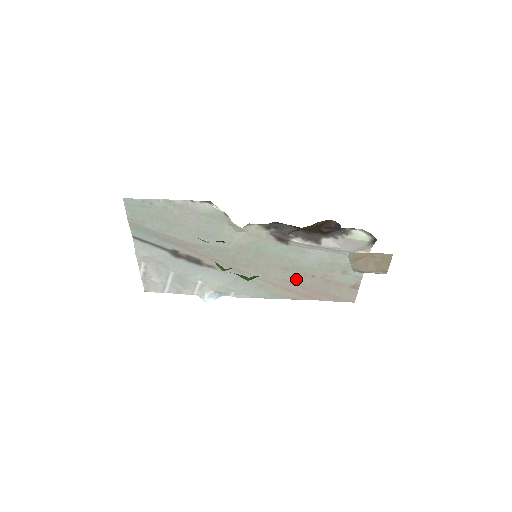
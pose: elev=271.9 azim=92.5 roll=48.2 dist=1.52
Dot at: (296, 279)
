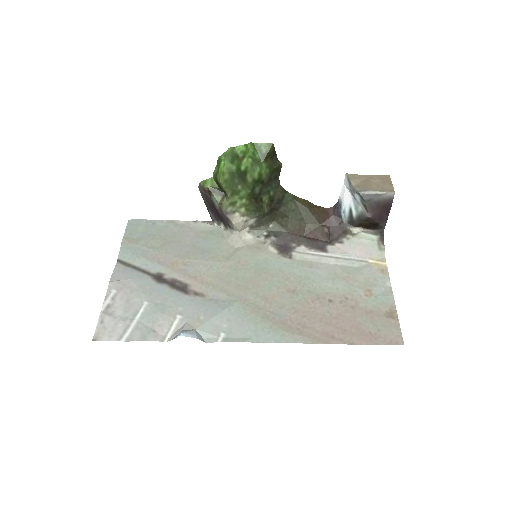
Dot at: (309, 307)
